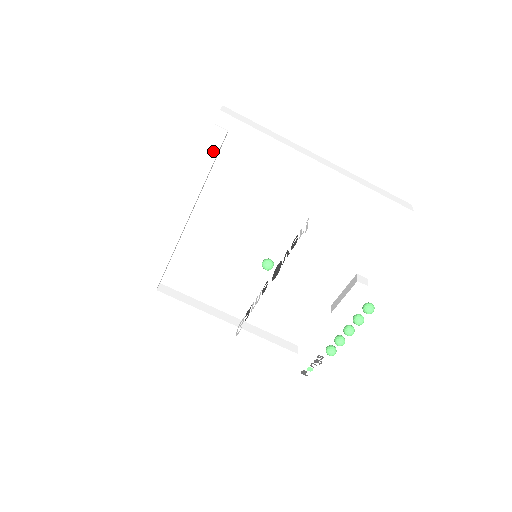
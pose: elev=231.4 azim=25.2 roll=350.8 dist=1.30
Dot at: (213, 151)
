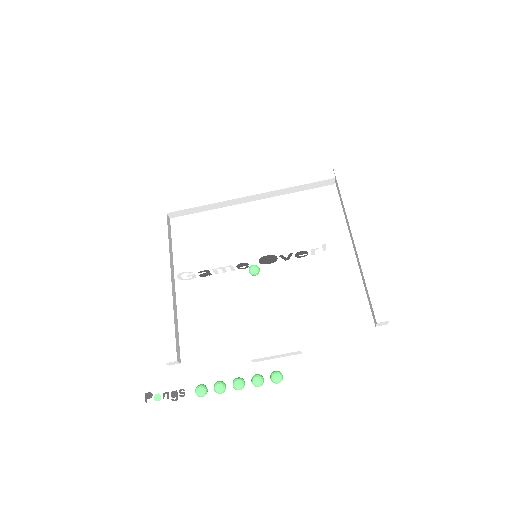
Dot at: (315, 179)
